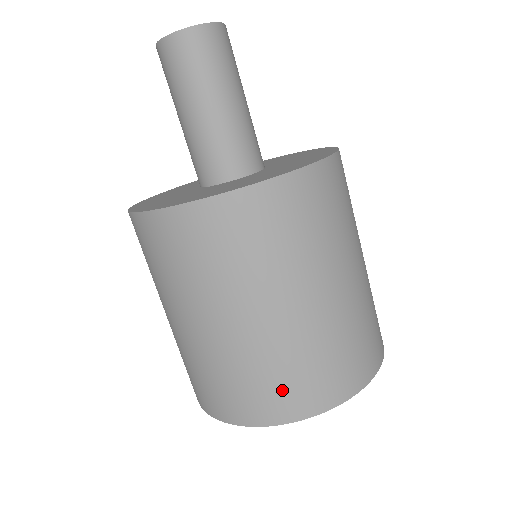
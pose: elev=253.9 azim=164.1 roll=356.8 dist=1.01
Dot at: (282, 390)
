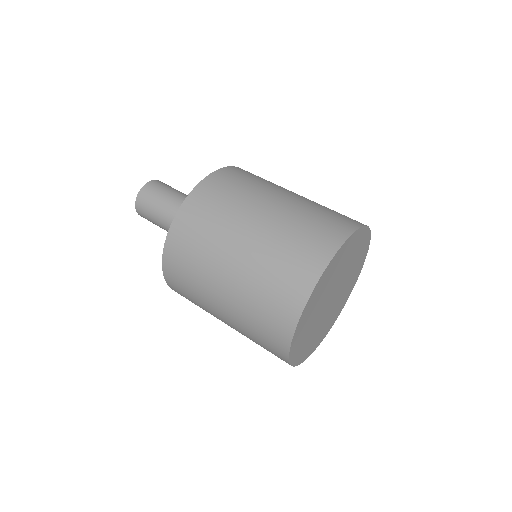
Dot at: (303, 251)
